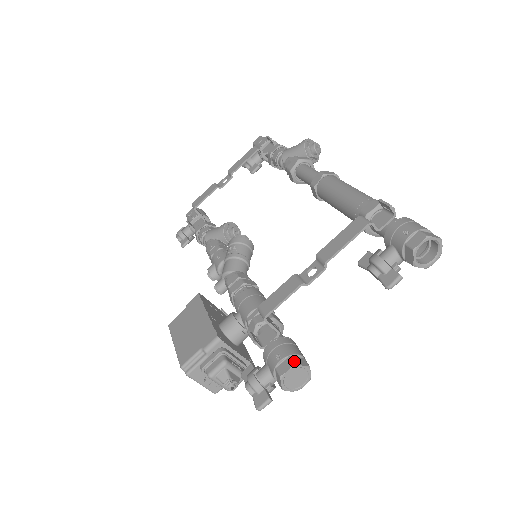
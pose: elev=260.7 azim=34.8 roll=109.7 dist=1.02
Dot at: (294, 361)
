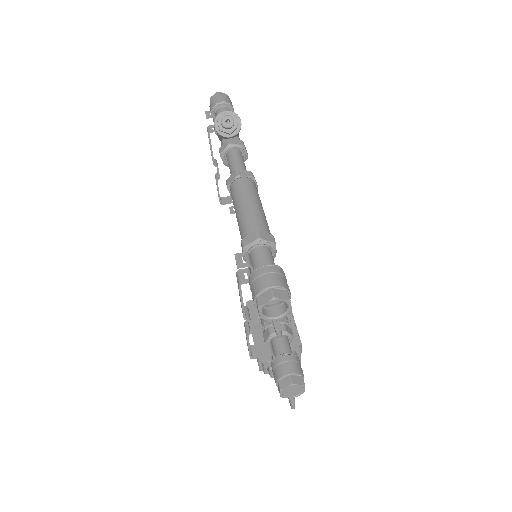
Dot at: (280, 386)
